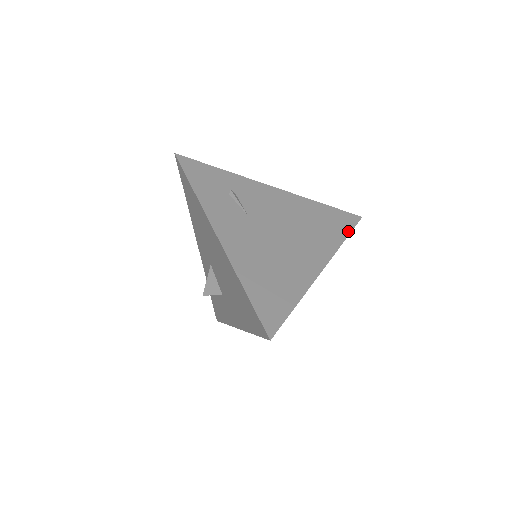
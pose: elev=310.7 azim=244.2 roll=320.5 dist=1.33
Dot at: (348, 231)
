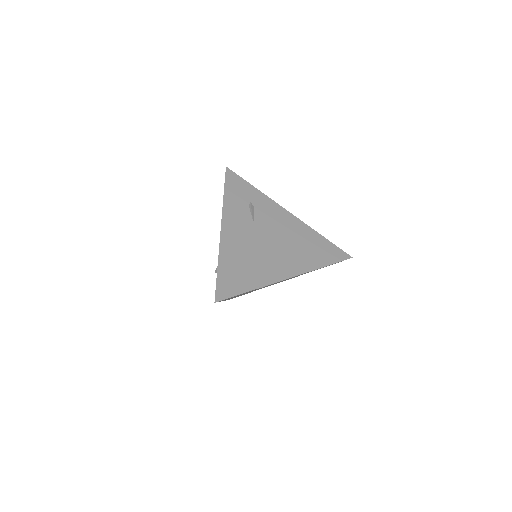
Dot at: (331, 262)
